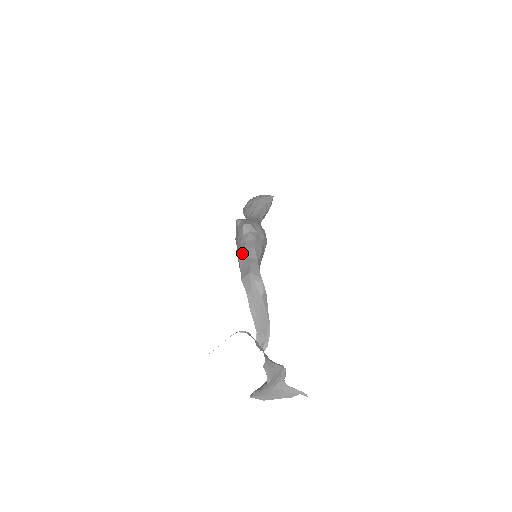
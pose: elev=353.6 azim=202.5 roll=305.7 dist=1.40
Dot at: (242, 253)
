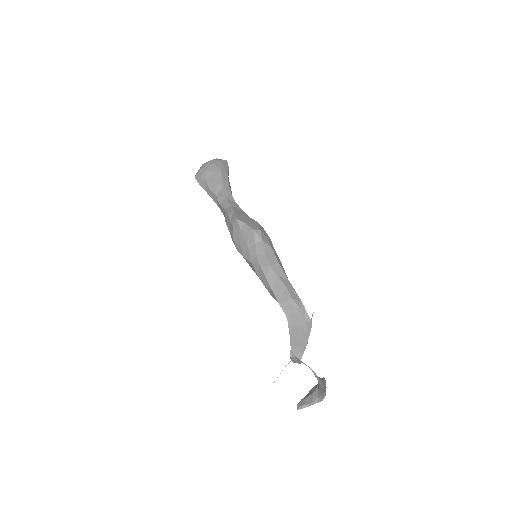
Dot at: (268, 270)
